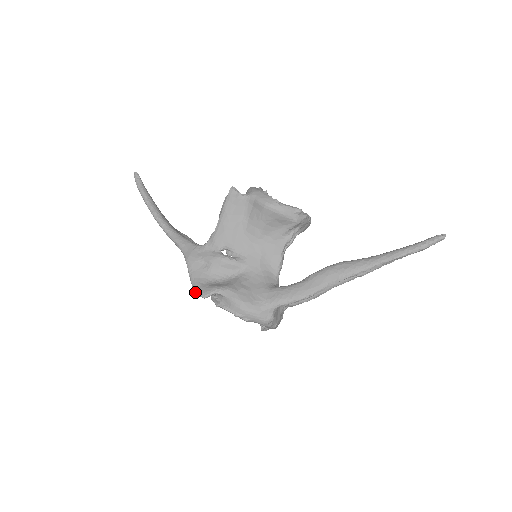
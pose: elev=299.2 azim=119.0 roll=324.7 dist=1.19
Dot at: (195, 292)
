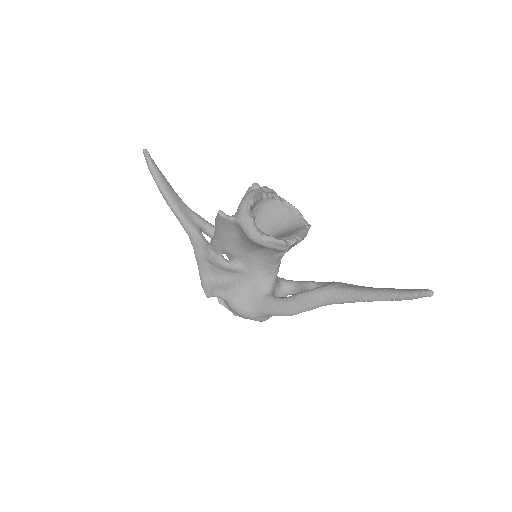
Dot at: occluded
